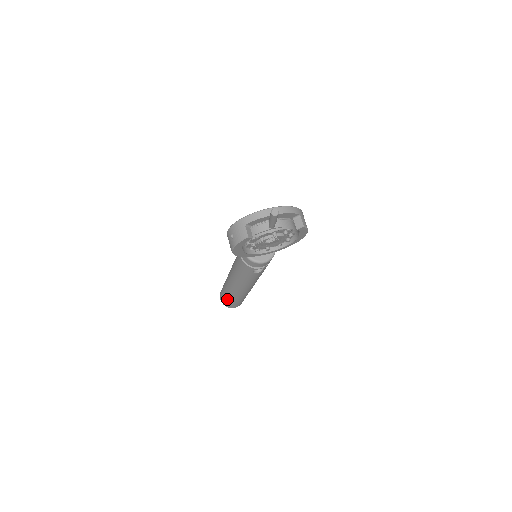
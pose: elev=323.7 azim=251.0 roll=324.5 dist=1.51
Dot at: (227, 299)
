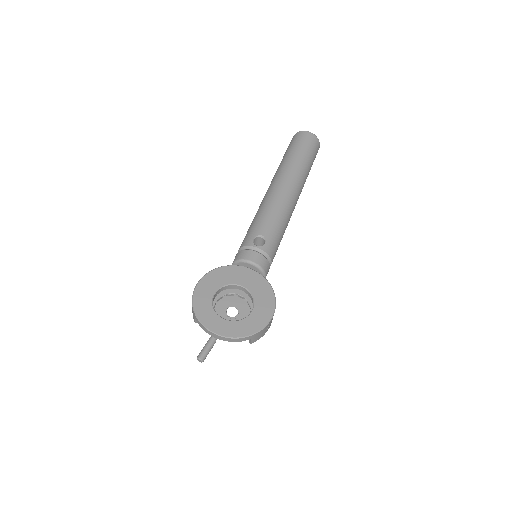
Dot at: occluded
